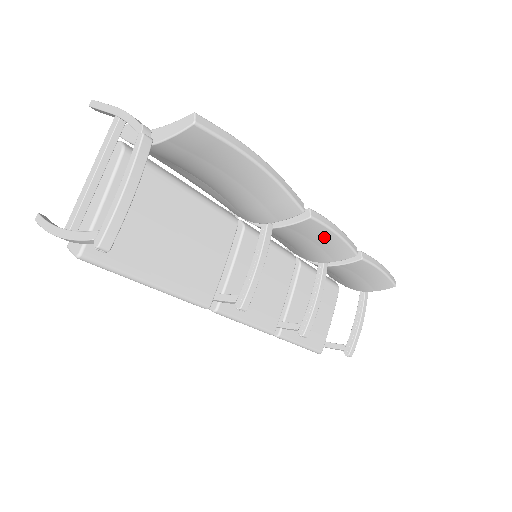
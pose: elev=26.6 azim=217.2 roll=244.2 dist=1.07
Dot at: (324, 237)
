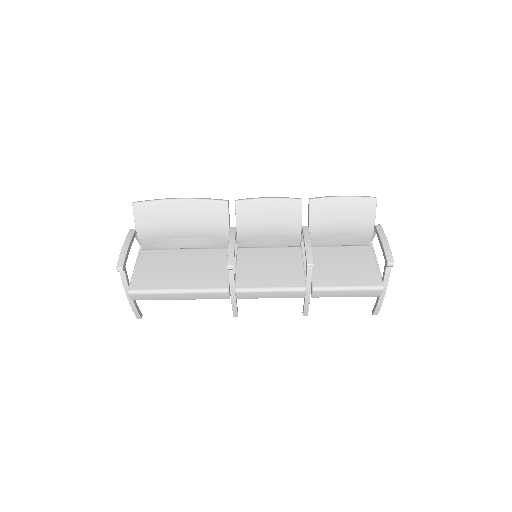
Dot at: (265, 207)
